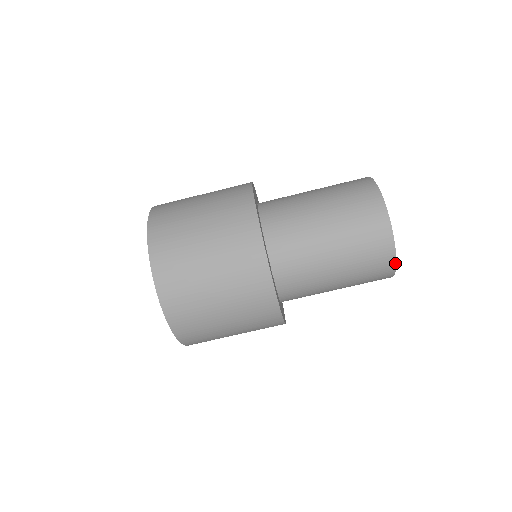
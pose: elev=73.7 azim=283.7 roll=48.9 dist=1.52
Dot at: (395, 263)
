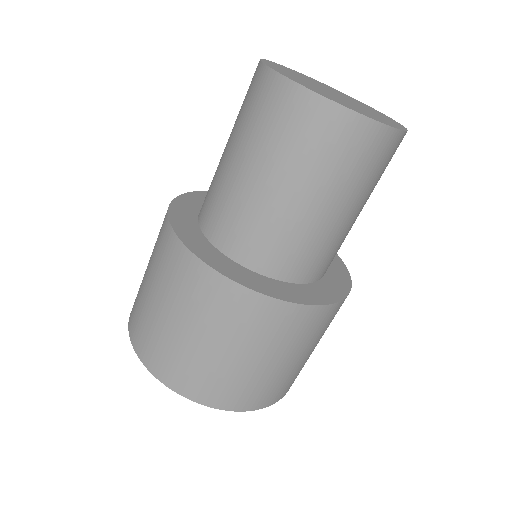
Dot at: (404, 132)
